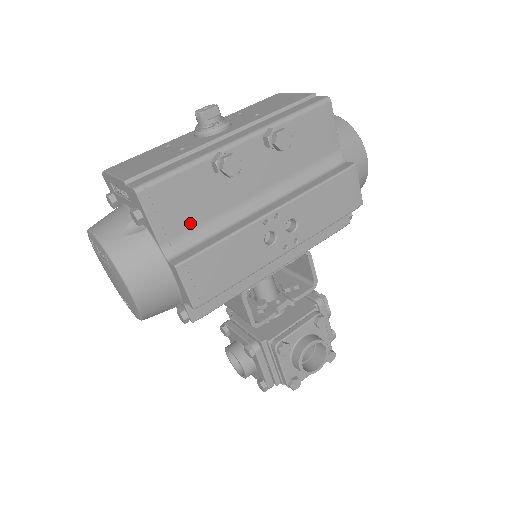
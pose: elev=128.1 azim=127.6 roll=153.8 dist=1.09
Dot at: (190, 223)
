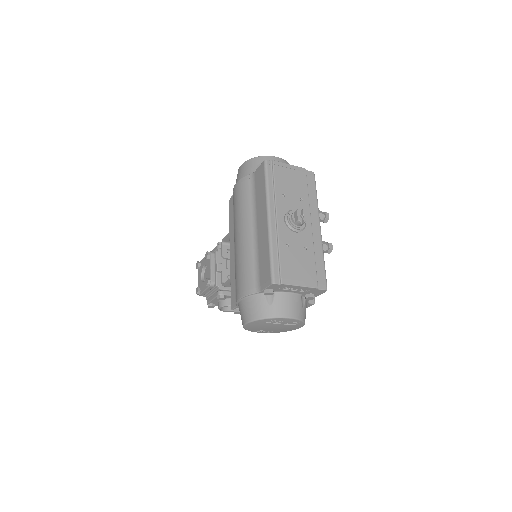
Dot at: occluded
